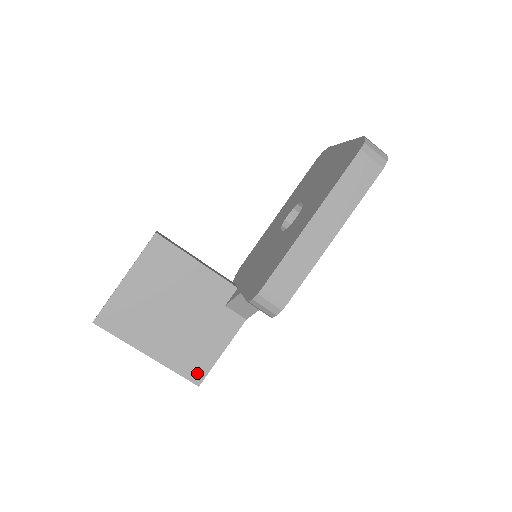
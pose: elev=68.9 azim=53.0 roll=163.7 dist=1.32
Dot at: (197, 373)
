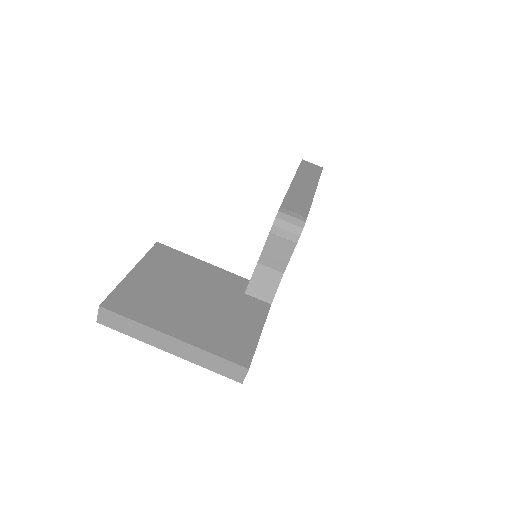
Dot at: (241, 354)
